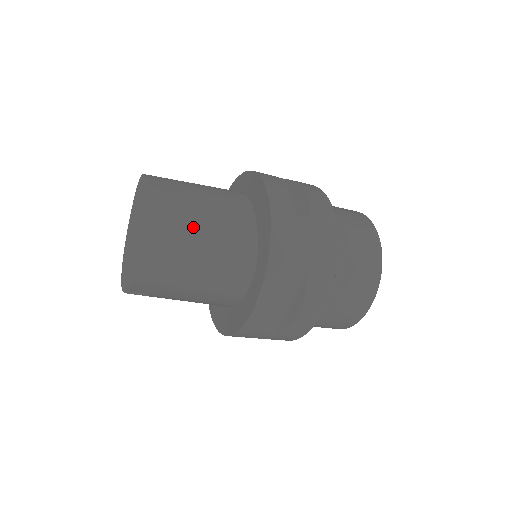
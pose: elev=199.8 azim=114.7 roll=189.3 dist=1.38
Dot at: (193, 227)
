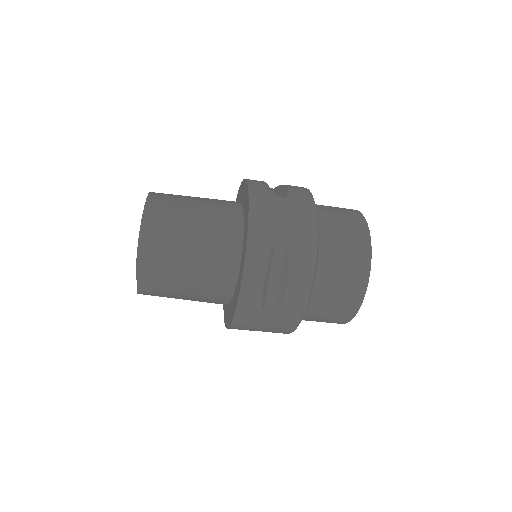
Dot at: (185, 215)
